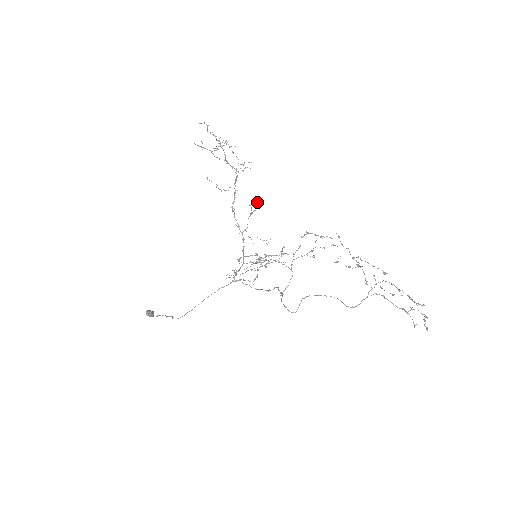
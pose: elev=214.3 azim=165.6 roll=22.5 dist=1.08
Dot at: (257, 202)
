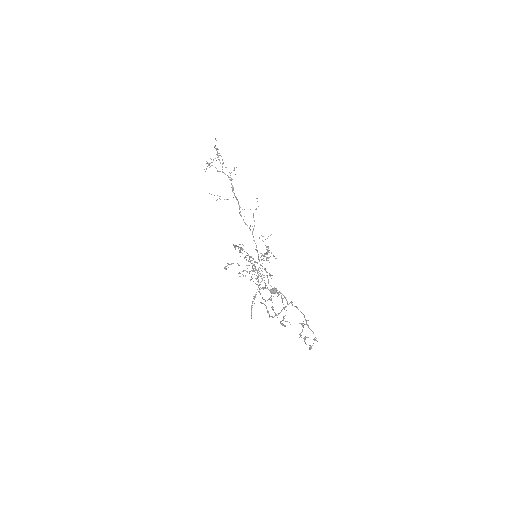
Dot at: occluded
